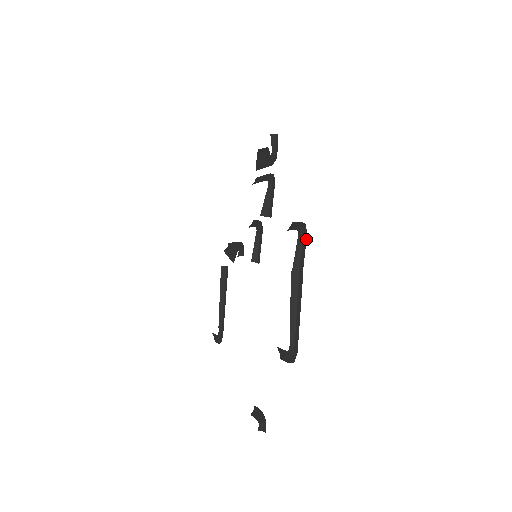
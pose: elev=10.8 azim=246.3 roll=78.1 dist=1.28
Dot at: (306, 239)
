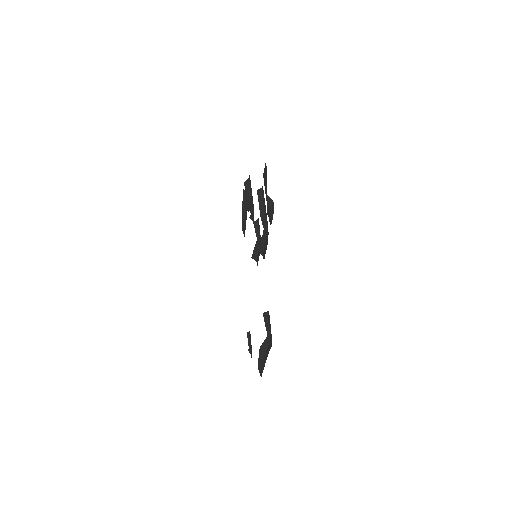
Dot at: (270, 348)
